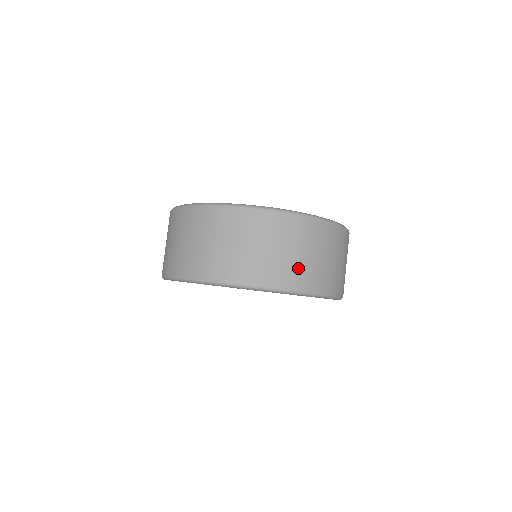
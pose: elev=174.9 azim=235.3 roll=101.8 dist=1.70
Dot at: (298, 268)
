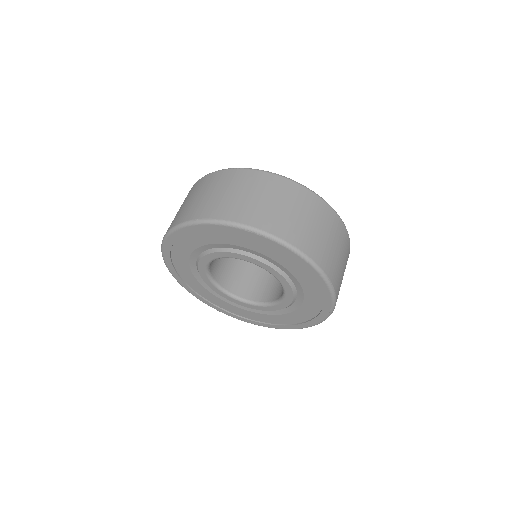
Dot at: (325, 250)
